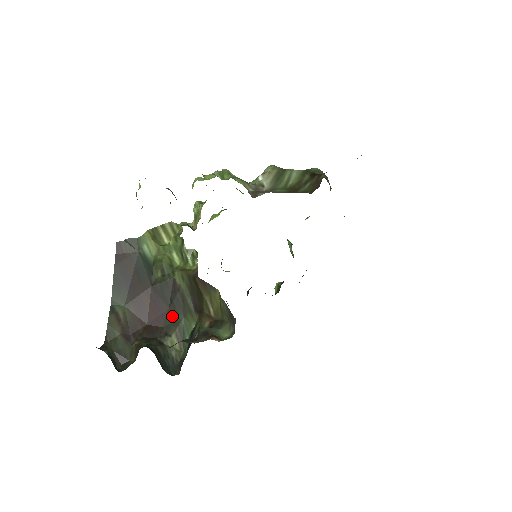
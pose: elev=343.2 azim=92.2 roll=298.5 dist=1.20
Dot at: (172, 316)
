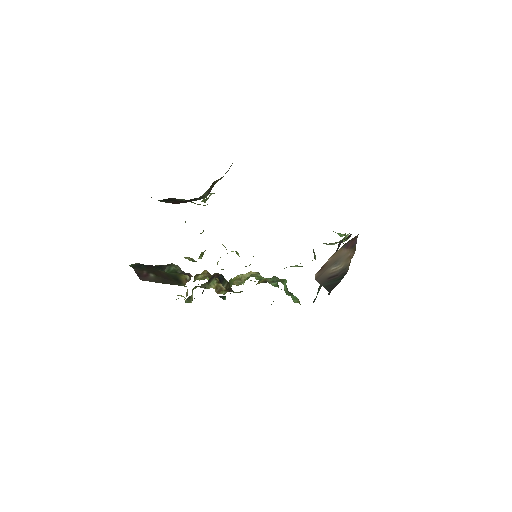
Dot at: occluded
